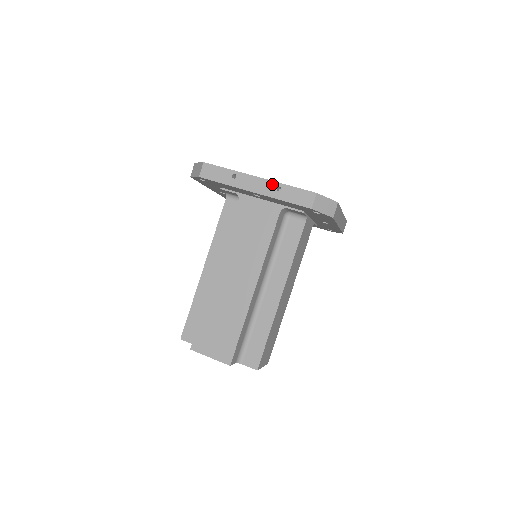
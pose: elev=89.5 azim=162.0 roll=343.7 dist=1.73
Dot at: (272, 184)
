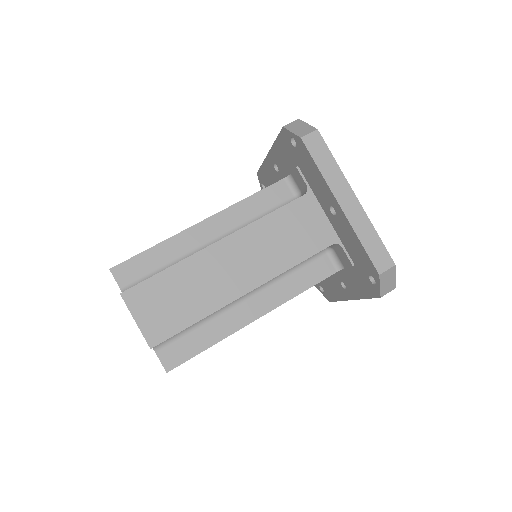
Dot at: occluded
